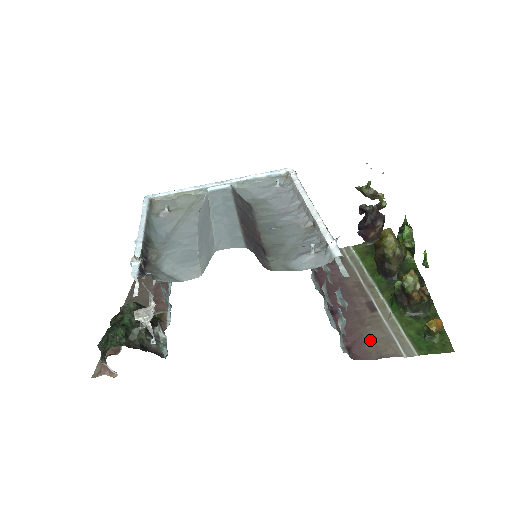
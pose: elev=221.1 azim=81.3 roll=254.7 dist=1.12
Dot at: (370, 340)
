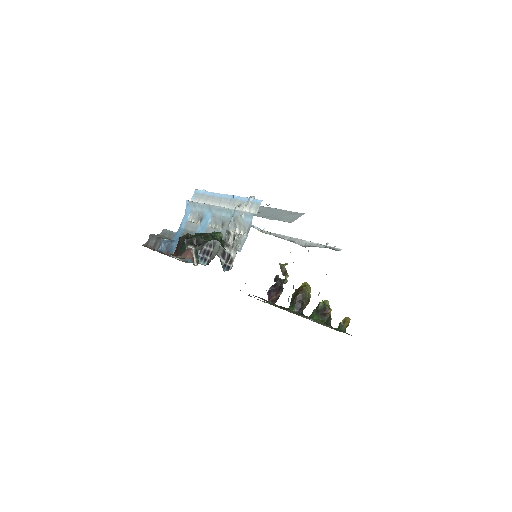
Dot at: occluded
